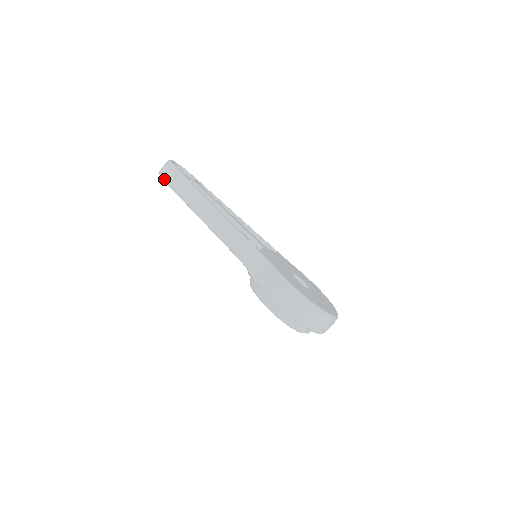
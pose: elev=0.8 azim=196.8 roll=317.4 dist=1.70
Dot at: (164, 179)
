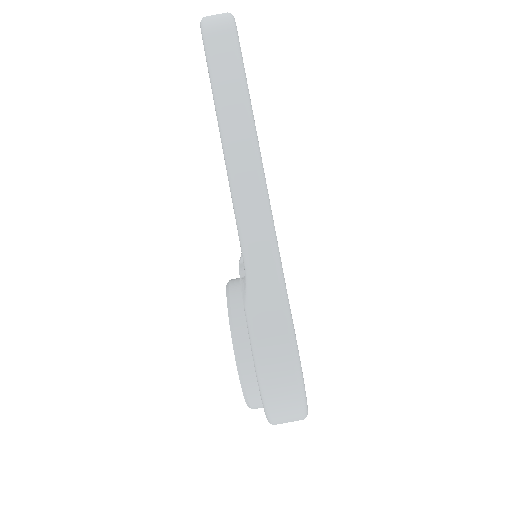
Dot at: (206, 38)
